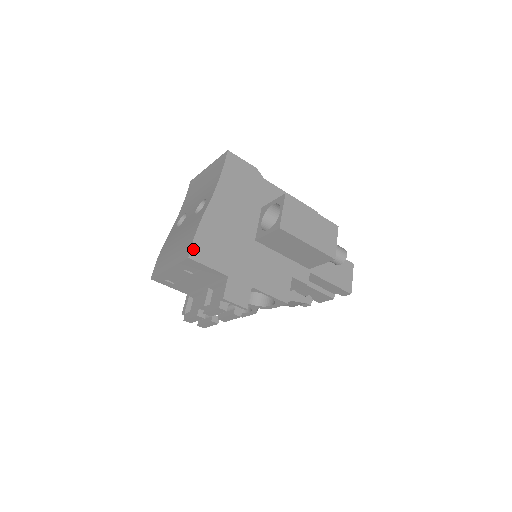
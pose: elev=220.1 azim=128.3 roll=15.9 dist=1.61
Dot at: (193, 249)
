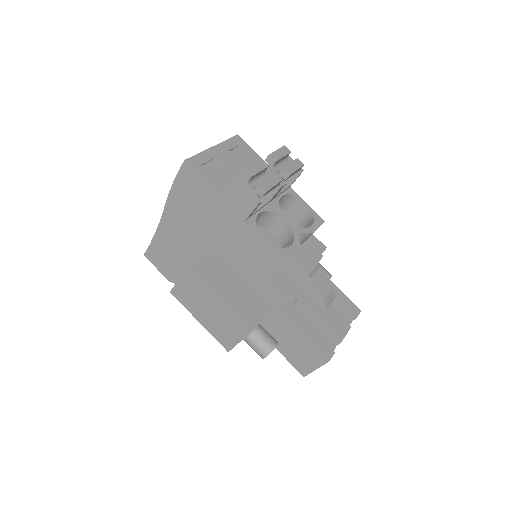
Dot at: occluded
